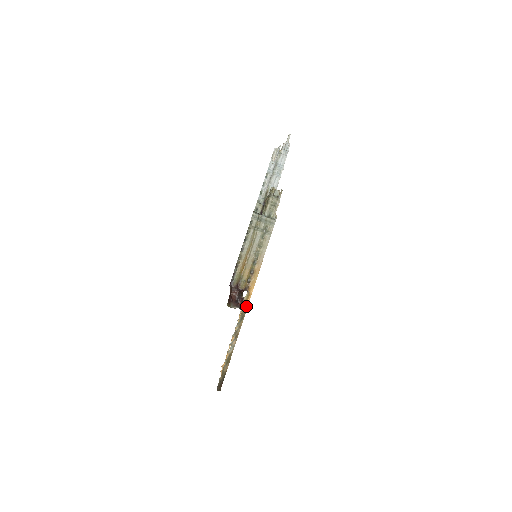
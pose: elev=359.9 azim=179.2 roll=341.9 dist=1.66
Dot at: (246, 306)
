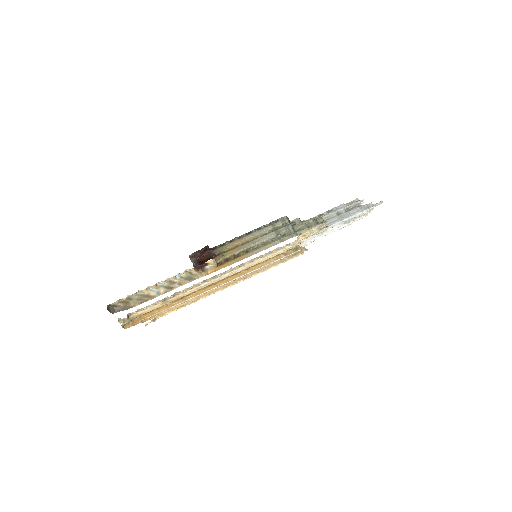
Dot at: (202, 274)
